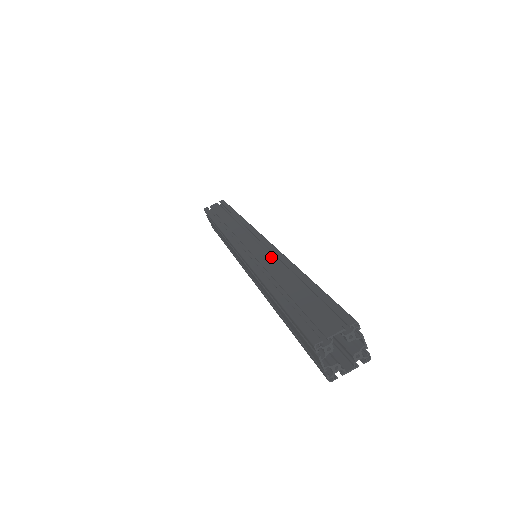
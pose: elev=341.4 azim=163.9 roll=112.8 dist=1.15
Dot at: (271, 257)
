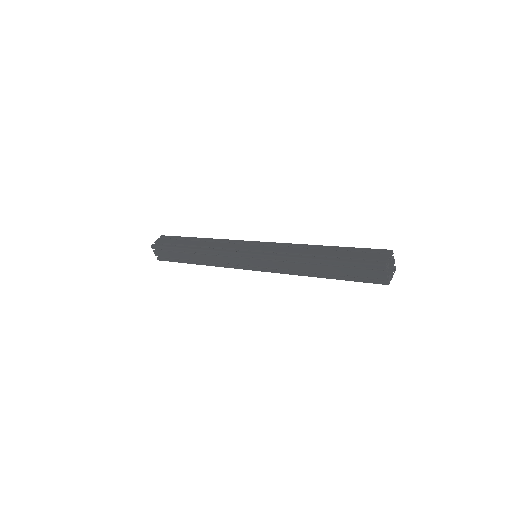
Dot at: (287, 247)
